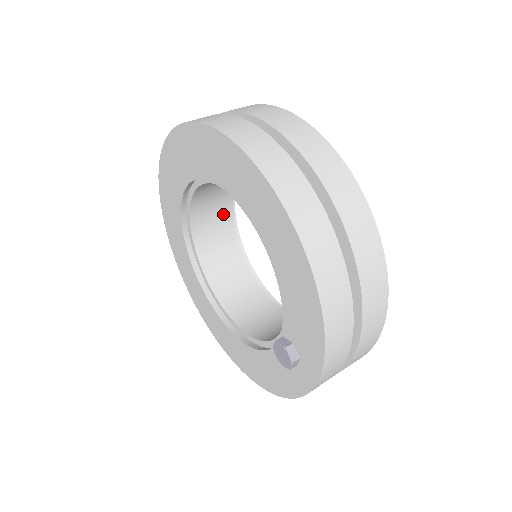
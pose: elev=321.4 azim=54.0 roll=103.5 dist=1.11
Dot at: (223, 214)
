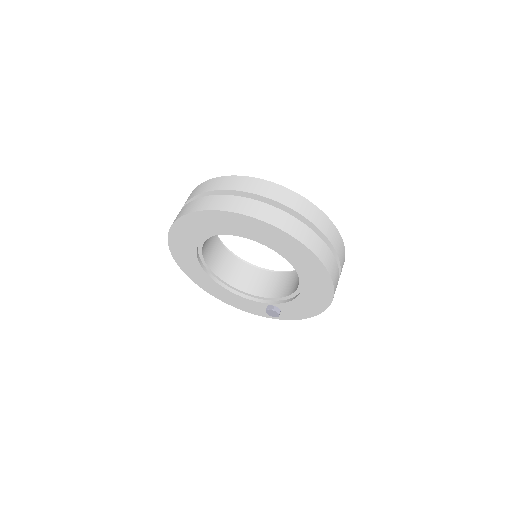
Dot at: occluded
